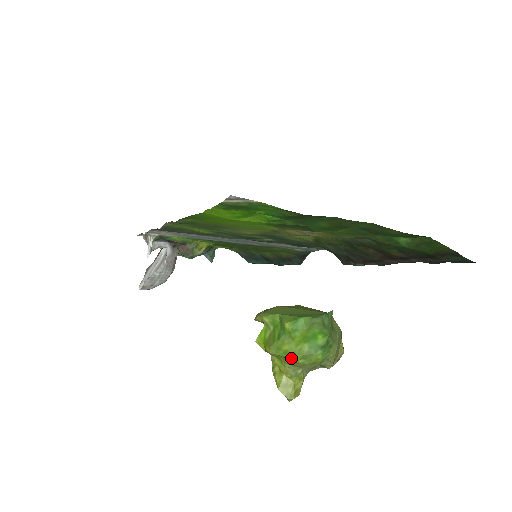
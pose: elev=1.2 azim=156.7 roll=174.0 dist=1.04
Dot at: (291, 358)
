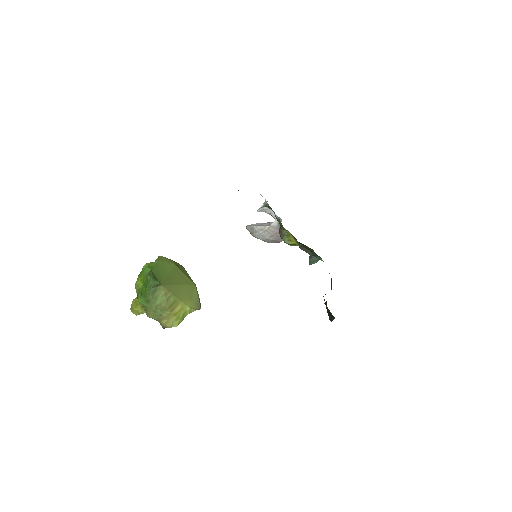
Dot at: (136, 285)
